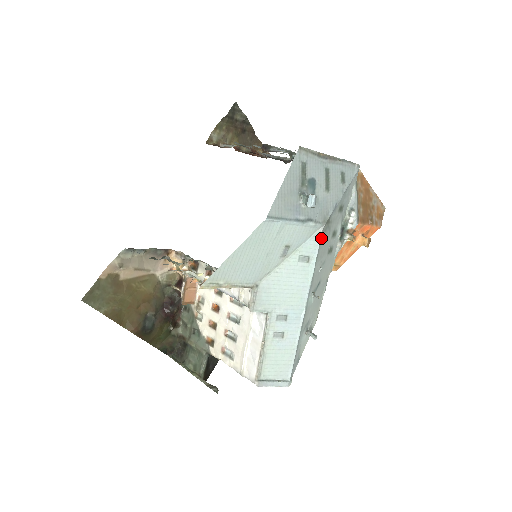
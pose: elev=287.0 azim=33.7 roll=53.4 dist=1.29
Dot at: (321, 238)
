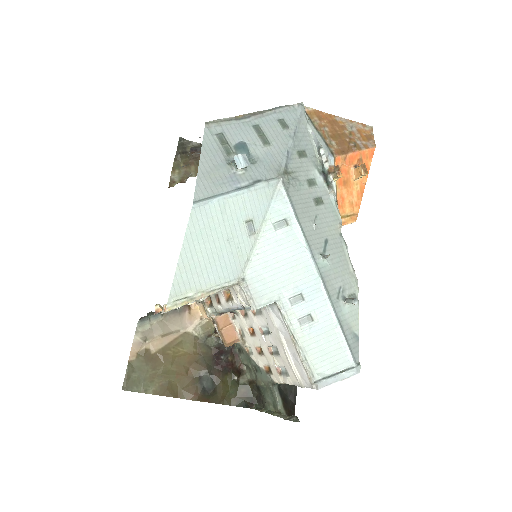
Dot at: (287, 193)
